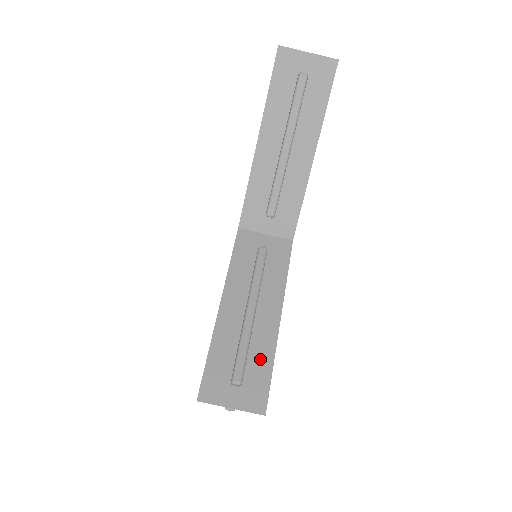
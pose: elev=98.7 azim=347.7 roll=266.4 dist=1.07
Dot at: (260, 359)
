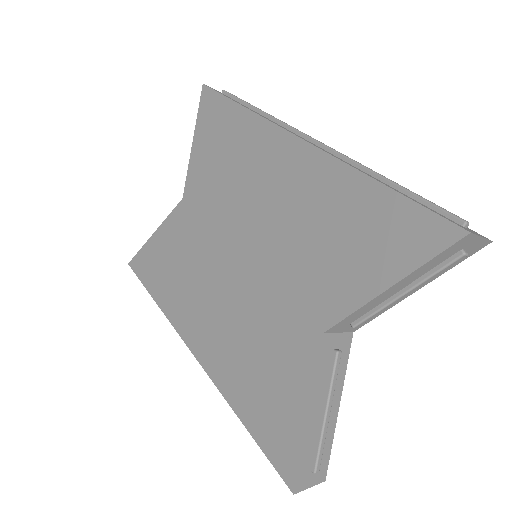
Dot at: (326, 445)
